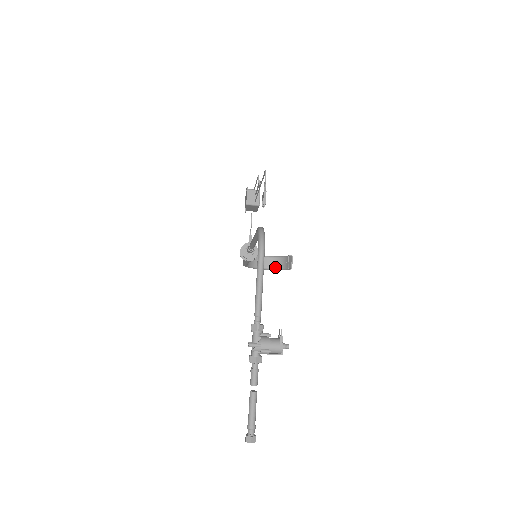
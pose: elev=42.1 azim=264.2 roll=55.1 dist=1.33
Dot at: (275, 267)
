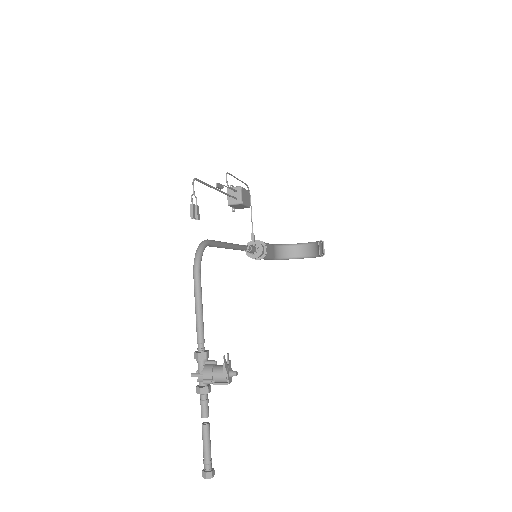
Dot at: (309, 255)
